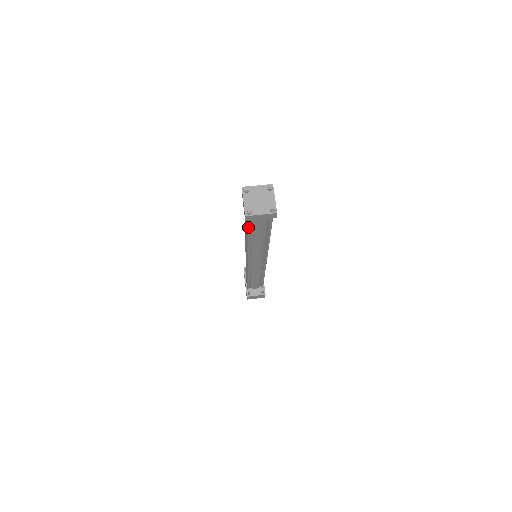
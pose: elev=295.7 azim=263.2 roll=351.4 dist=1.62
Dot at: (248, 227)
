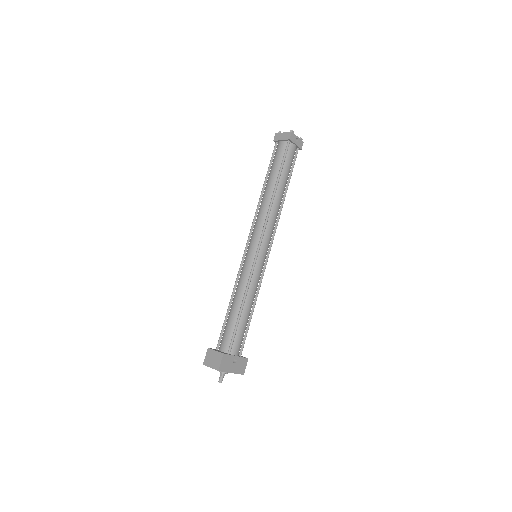
Dot at: (271, 157)
